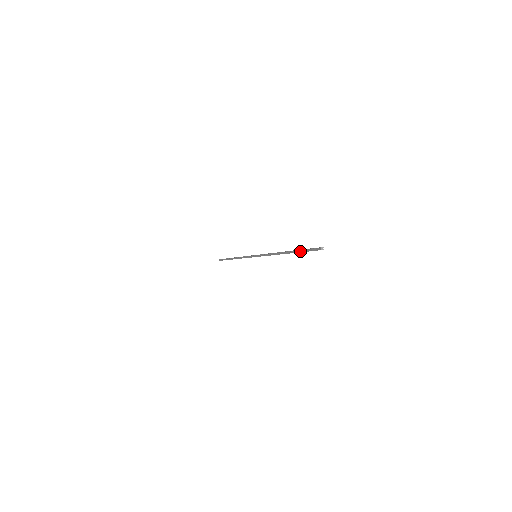
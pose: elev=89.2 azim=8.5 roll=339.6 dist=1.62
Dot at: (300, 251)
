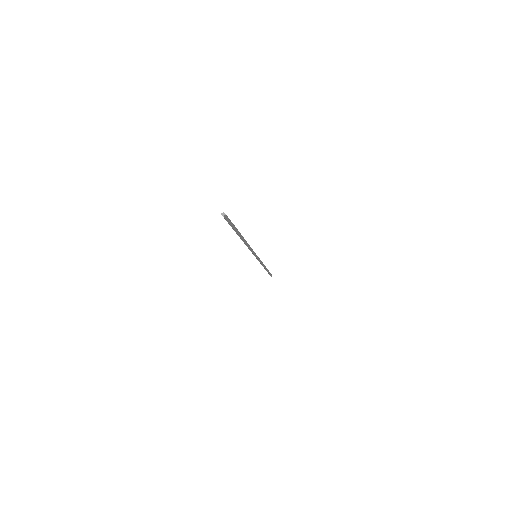
Dot at: (233, 227)
